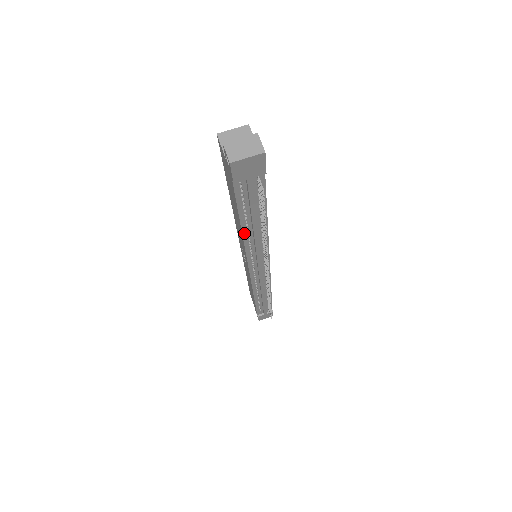
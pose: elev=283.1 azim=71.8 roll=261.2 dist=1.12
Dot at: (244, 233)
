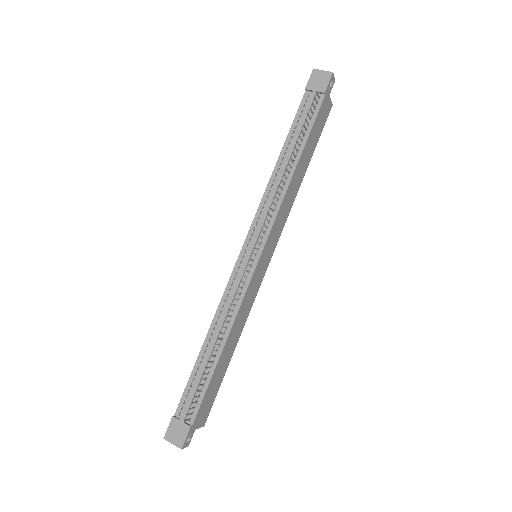
Dot at: (277, 165)
